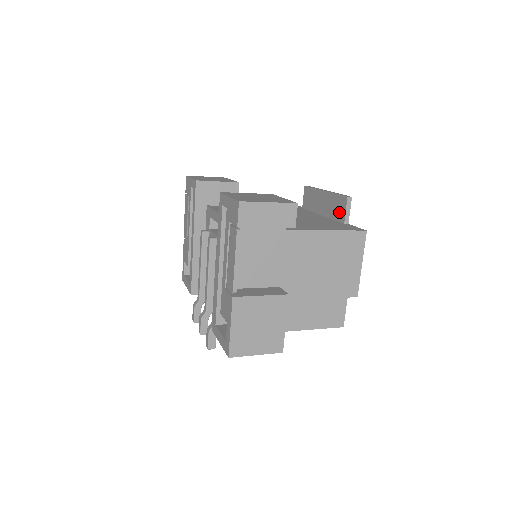
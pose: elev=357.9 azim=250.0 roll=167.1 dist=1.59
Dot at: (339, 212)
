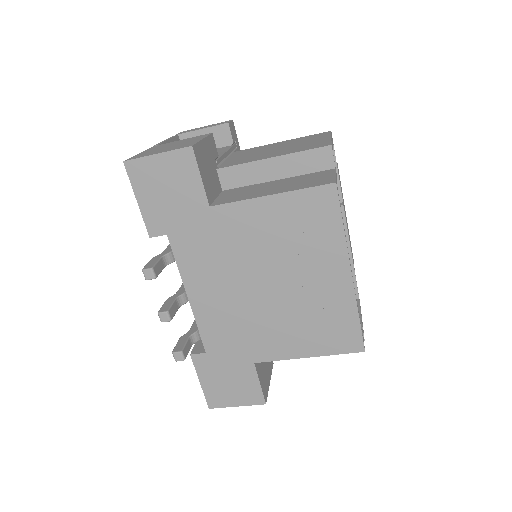
Dot at: occluded
